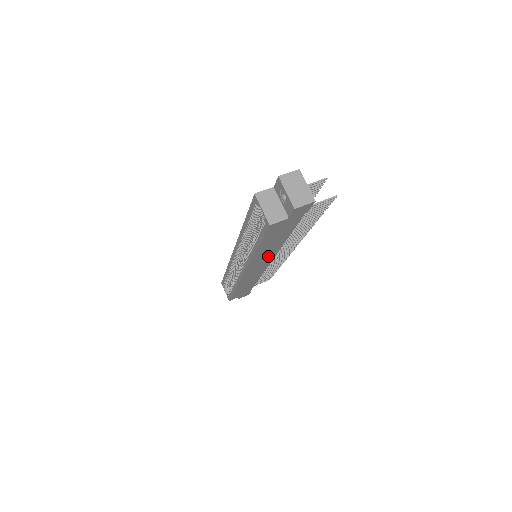
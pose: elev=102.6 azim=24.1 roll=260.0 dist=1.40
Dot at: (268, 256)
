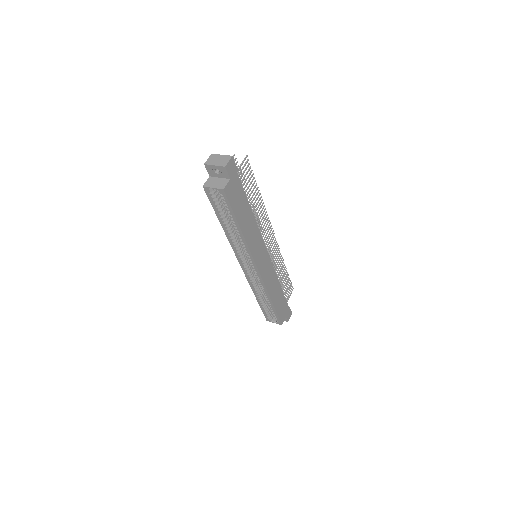
Dot at: (257, 239)
